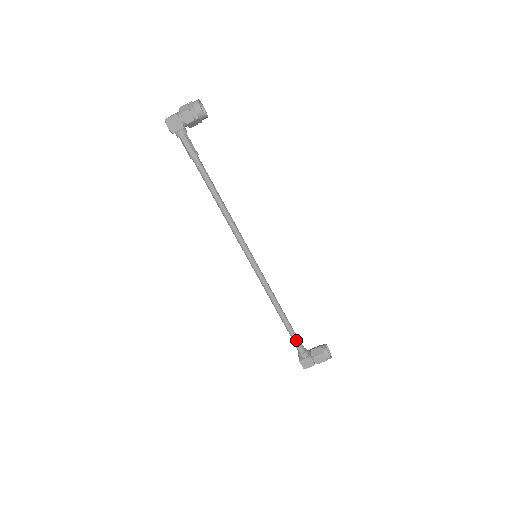
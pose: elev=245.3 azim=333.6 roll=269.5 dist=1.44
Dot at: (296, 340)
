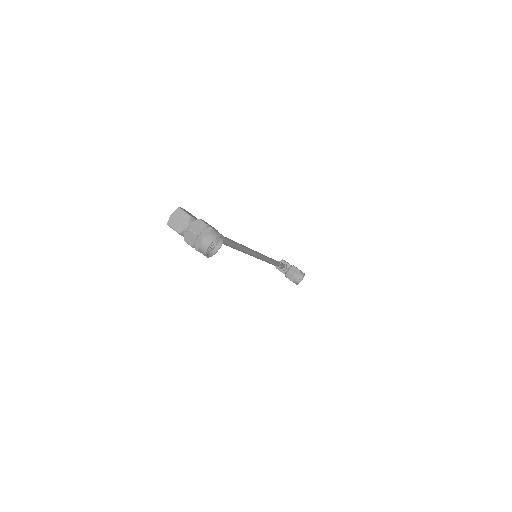
Dot at: occluded
